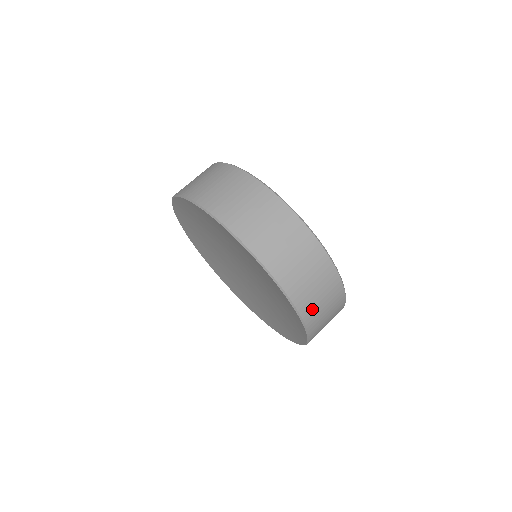
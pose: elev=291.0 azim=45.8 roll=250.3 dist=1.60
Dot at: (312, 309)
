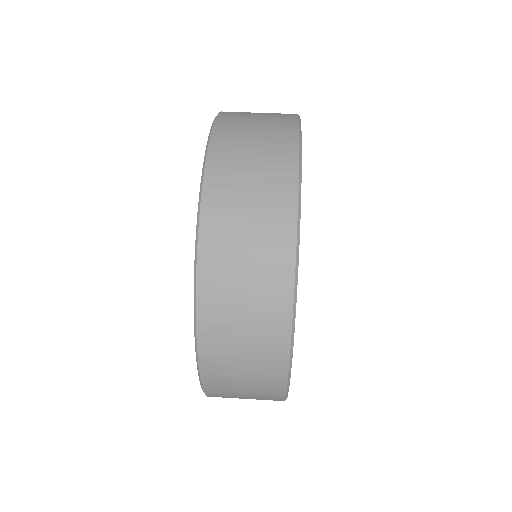
Dot at: (220, 294)
